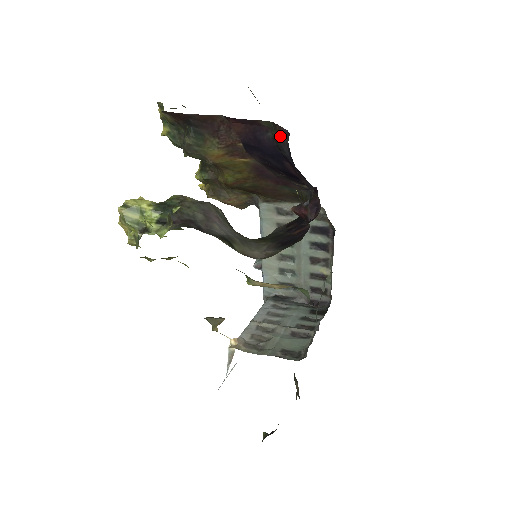
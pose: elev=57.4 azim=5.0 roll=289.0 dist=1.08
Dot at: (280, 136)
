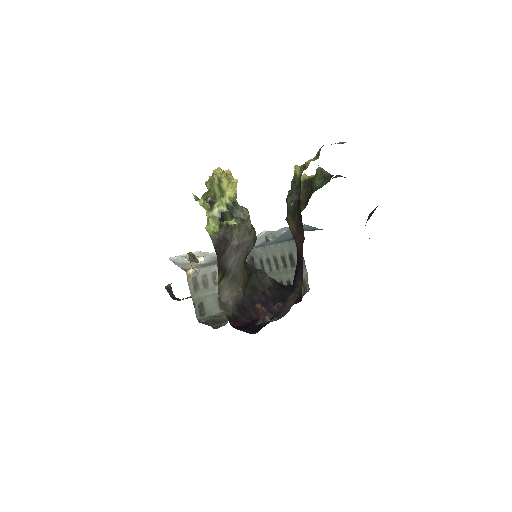
Dot at: (289, 301)
